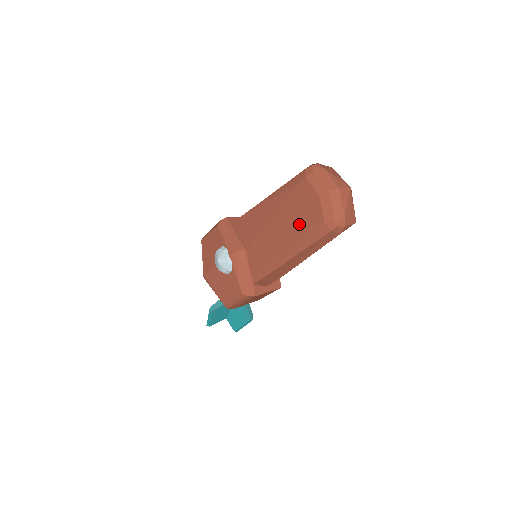
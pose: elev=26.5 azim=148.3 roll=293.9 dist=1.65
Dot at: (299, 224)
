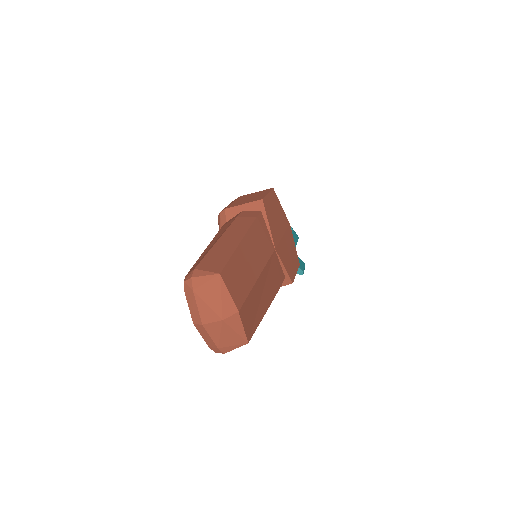
Dot at: occluded
